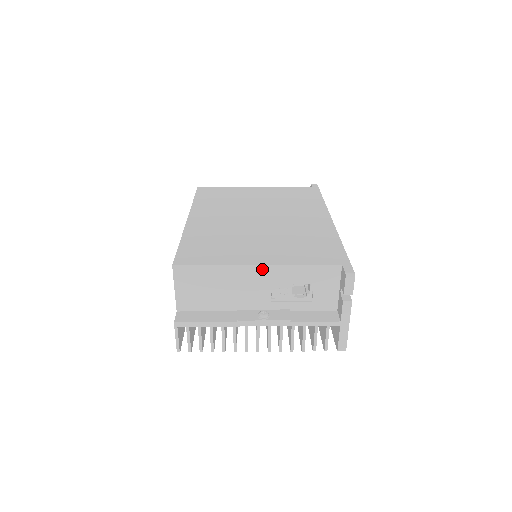
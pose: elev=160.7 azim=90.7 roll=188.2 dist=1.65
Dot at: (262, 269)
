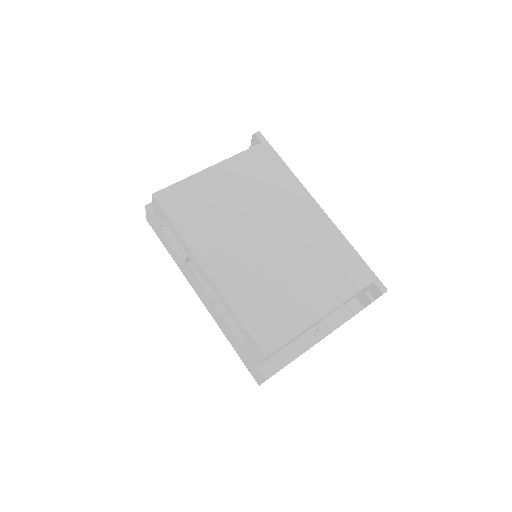
Dot at: (324, 316)
